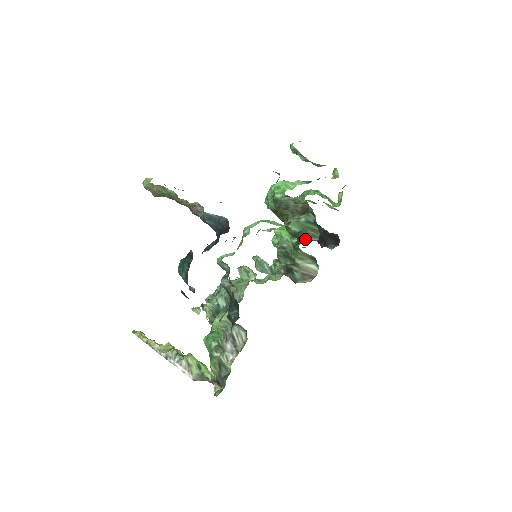
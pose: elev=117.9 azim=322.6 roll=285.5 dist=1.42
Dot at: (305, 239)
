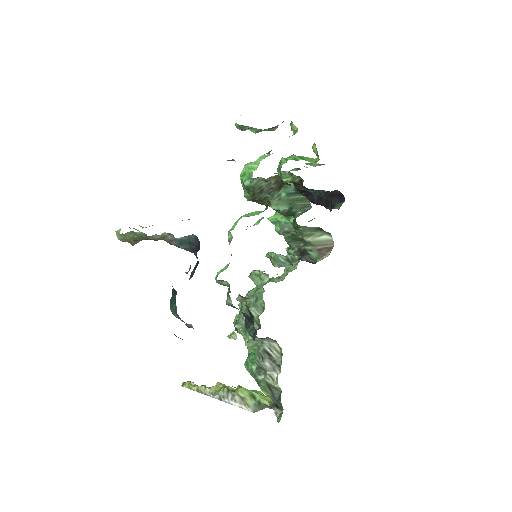
Dot at: (298, 213)
